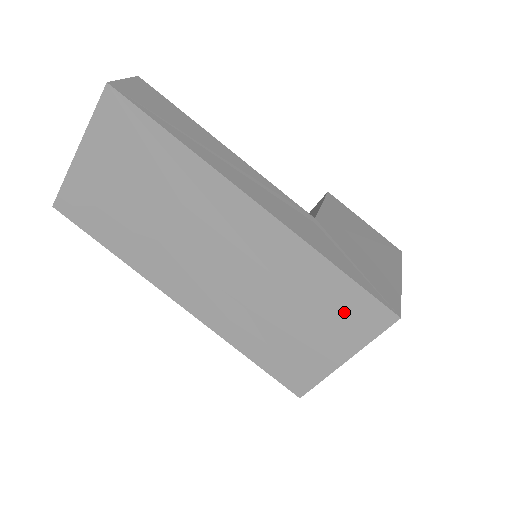
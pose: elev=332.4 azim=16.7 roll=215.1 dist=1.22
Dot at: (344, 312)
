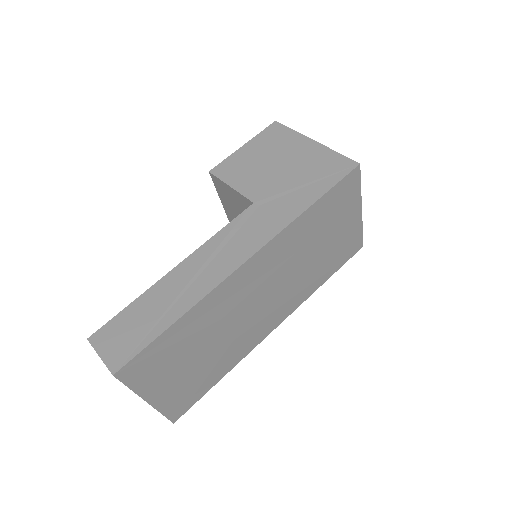
Dot at: (338, 205)
